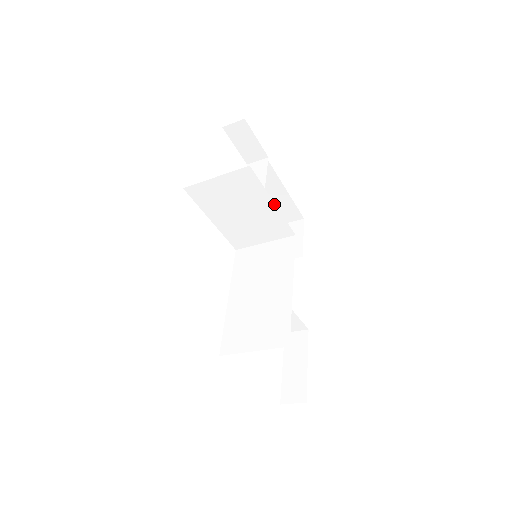
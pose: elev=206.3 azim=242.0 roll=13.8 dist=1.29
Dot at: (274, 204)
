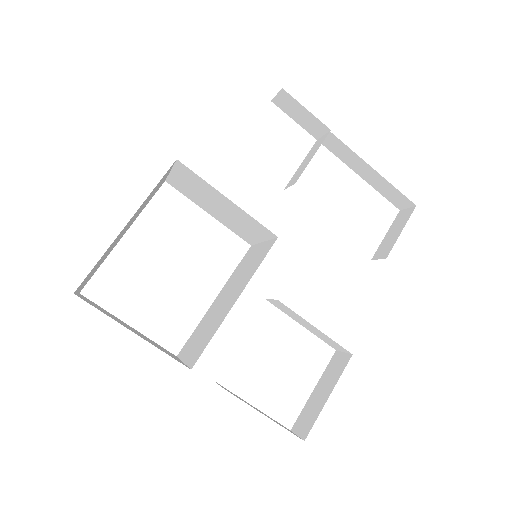
Dot at: (230, 200)
